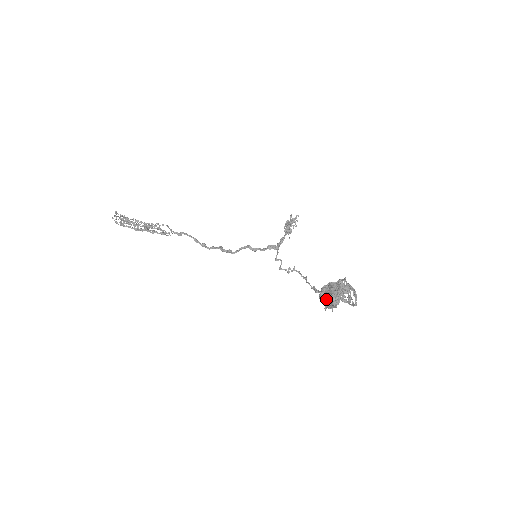
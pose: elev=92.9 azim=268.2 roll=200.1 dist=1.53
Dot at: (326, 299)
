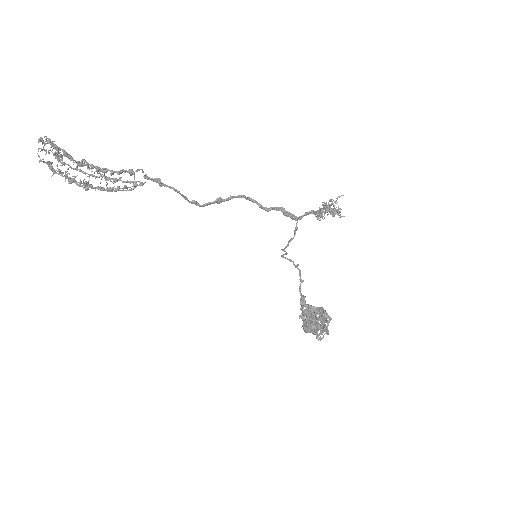
Dot at: occluded
